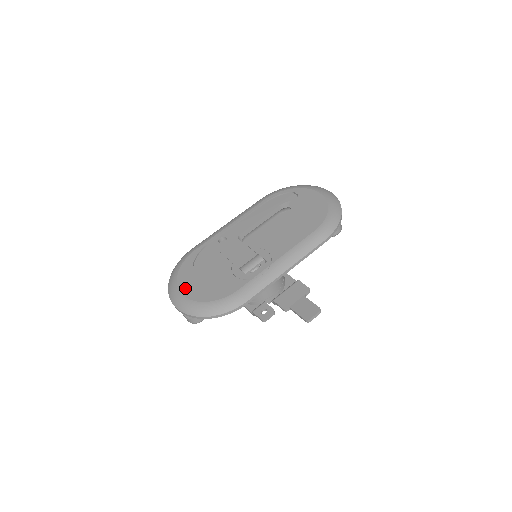
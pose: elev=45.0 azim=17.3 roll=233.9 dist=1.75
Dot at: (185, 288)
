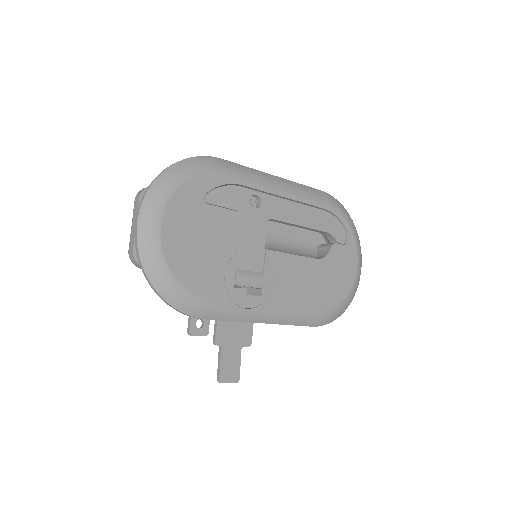
Dot at: (171, 222)
